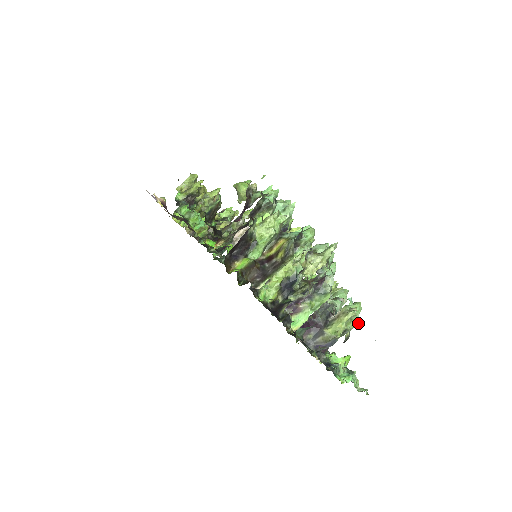
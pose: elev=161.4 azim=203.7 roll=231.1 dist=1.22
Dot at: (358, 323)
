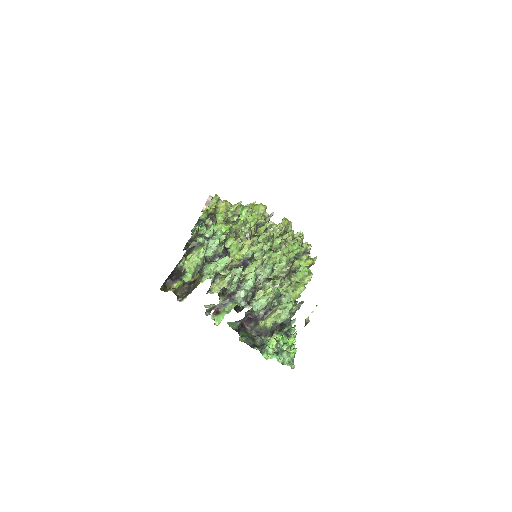
Dot at: (287, 318)
